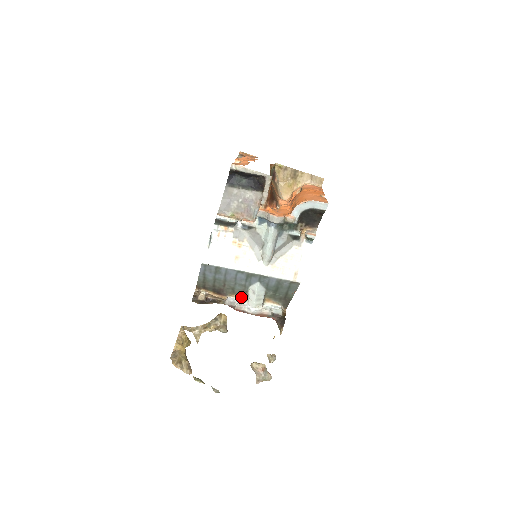
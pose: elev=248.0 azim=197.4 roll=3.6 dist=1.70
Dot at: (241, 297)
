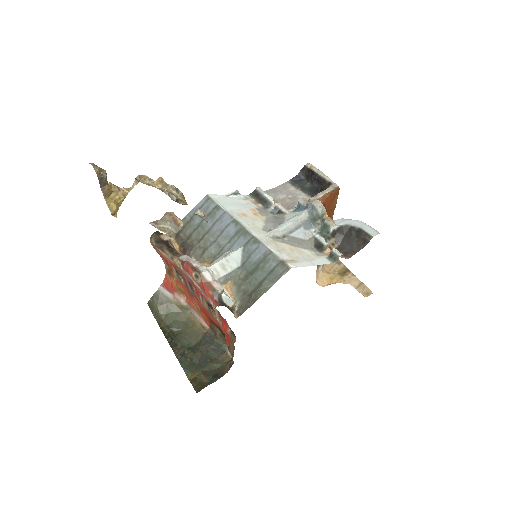
Dot at: occluded
